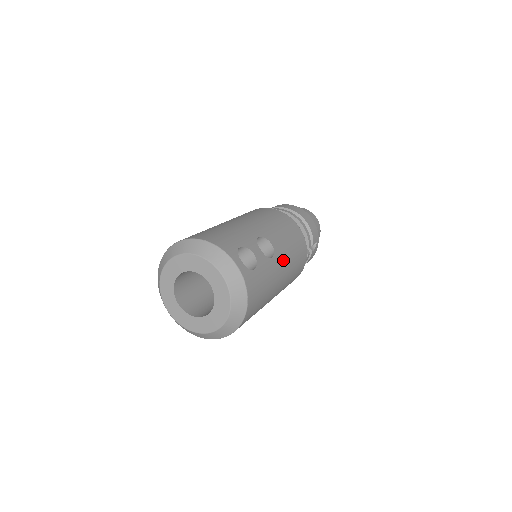
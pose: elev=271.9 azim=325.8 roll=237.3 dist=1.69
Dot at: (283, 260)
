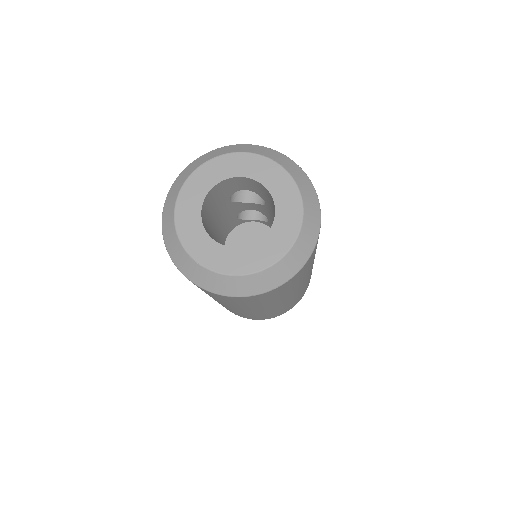
Dot at: occluded
